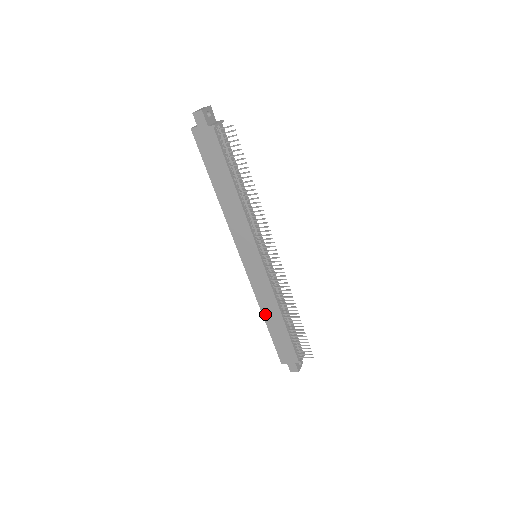
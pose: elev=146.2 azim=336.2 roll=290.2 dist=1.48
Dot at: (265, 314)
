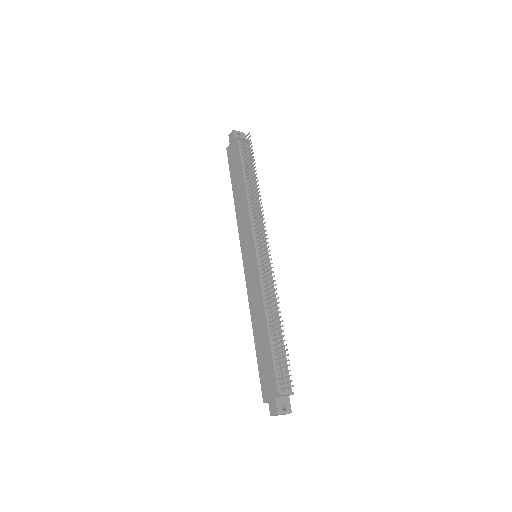
Dot at: (254, 325)
